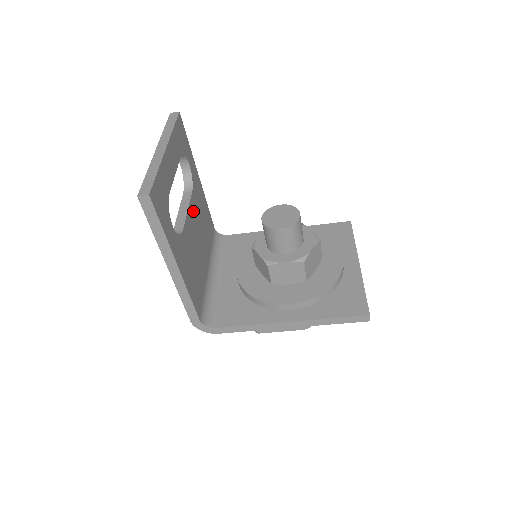
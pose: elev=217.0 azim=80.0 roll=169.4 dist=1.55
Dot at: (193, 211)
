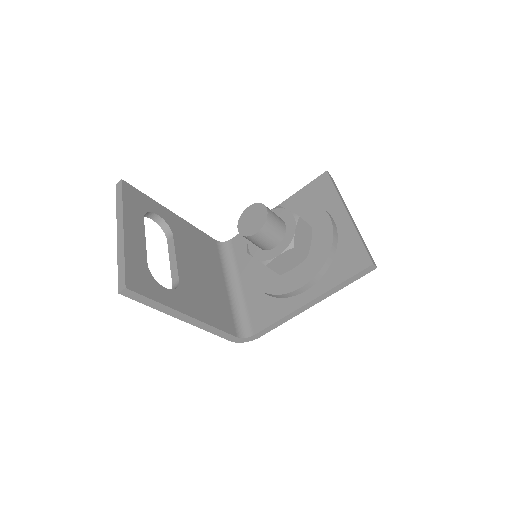
Dot at: (183, 251)
